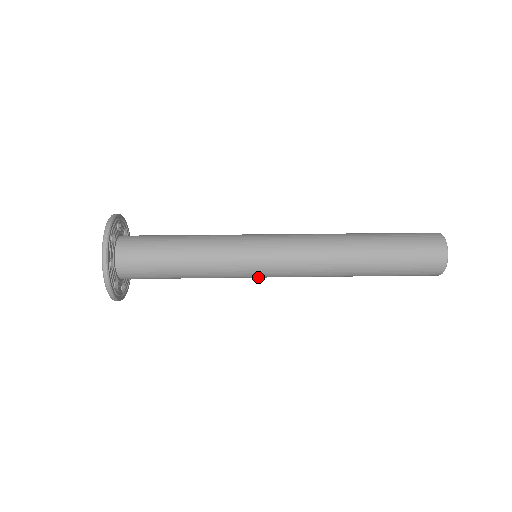
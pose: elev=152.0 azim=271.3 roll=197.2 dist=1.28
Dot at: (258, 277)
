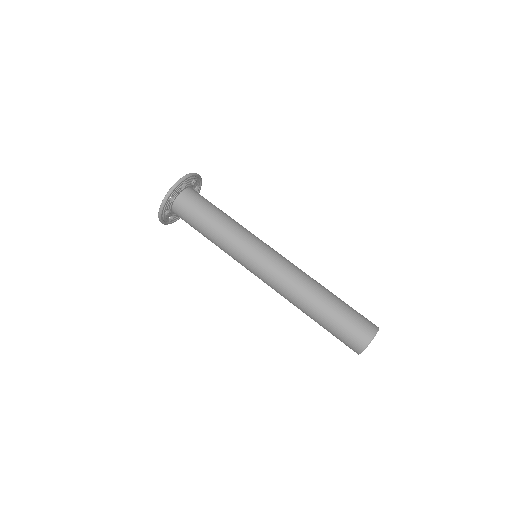
Dot at: occluded
